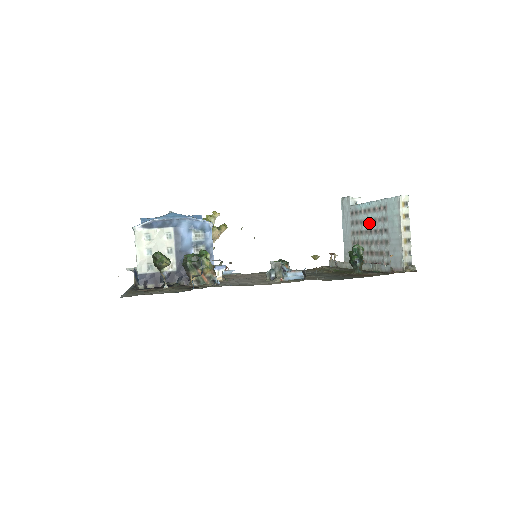
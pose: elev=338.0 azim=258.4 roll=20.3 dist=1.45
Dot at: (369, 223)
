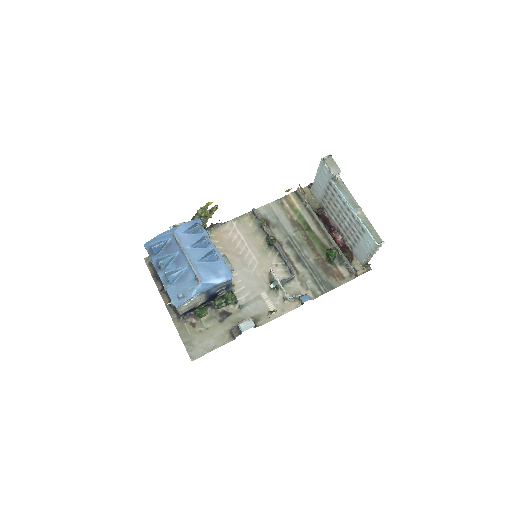
Dot at: (345, 214)
